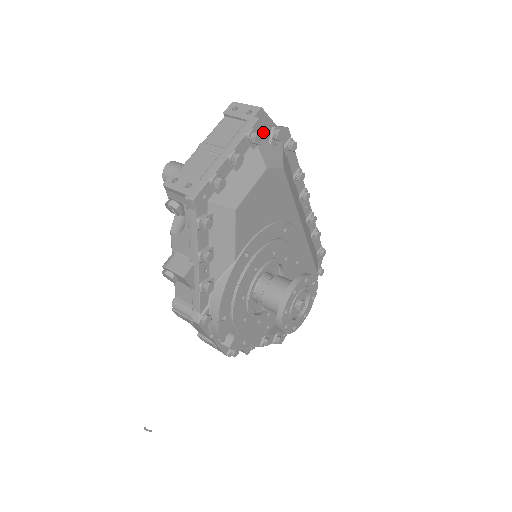
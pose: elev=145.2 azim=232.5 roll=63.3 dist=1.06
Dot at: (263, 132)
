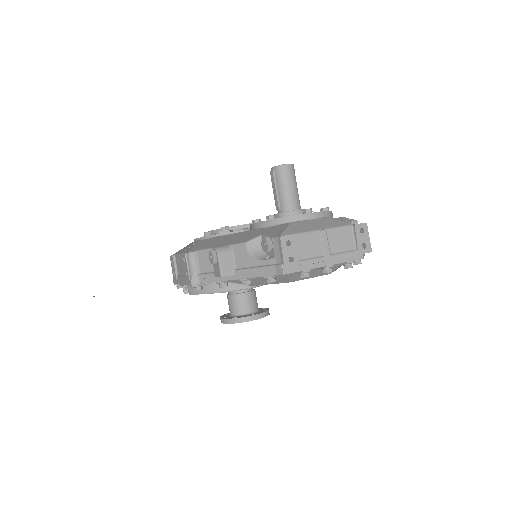
Dot at: occluded
